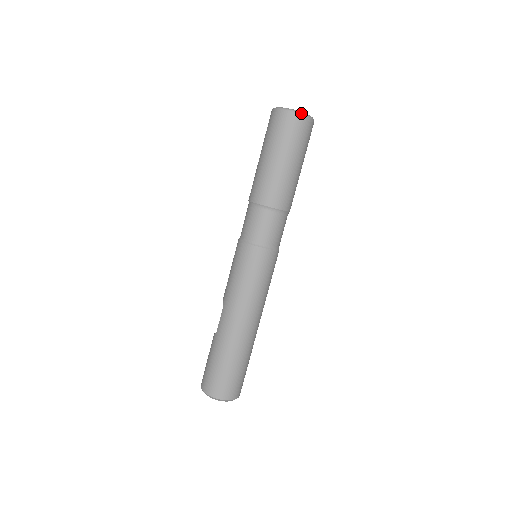
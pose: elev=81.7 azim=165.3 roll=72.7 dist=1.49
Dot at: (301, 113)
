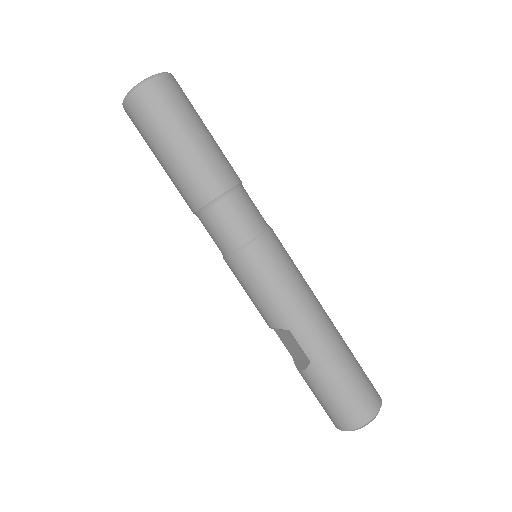
Dot at: (165, 73)
